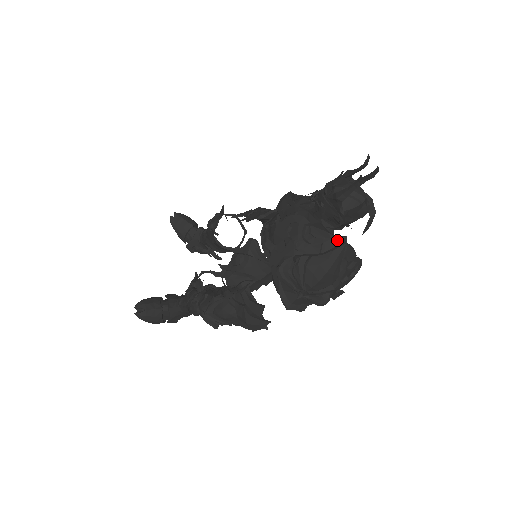
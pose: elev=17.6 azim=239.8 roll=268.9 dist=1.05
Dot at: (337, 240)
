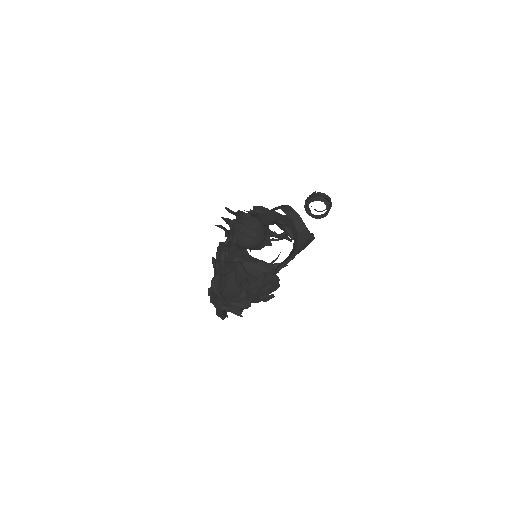
Dot at: (235, 264)
